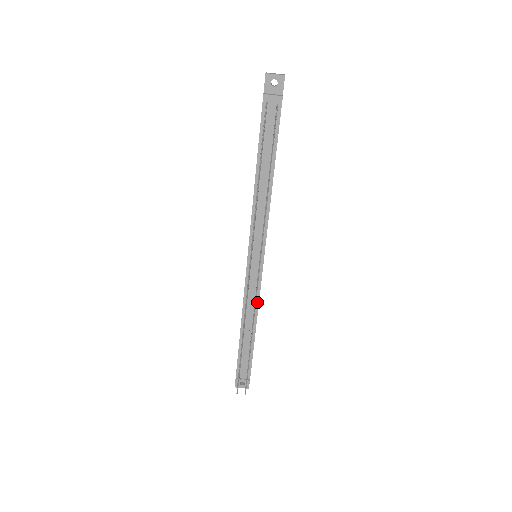
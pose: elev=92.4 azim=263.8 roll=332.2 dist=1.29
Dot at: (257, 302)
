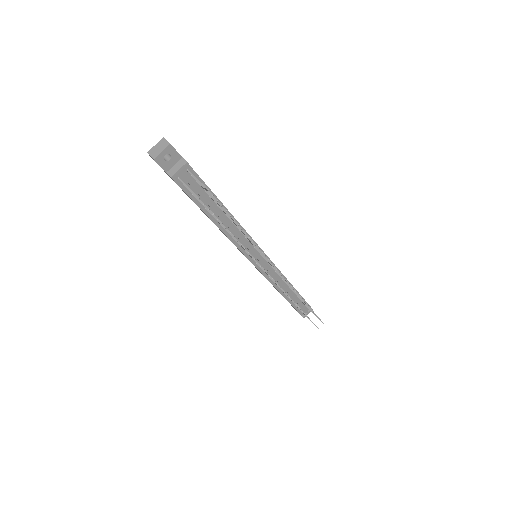
Dot at: occluded
